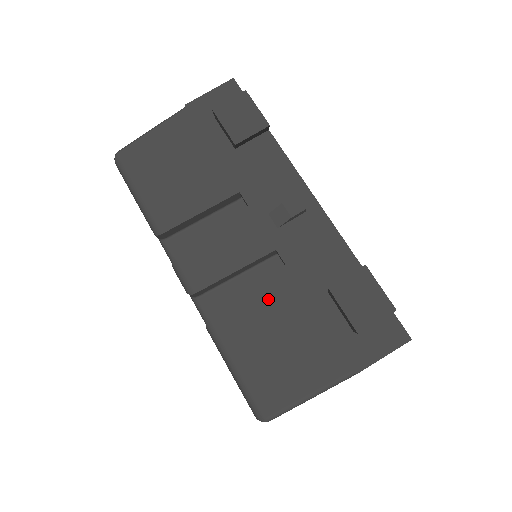
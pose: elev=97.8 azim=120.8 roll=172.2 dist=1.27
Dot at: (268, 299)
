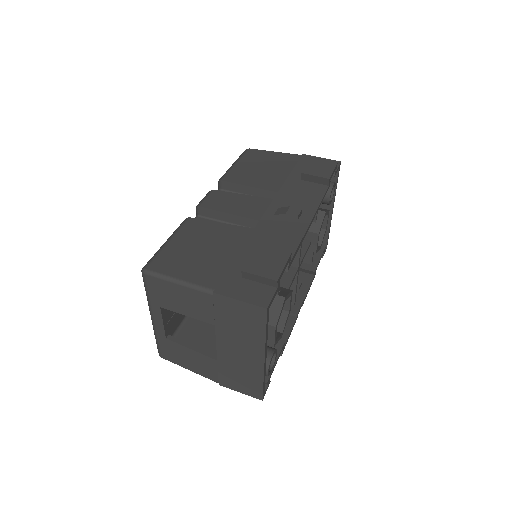
Dot at: (225, 232)
